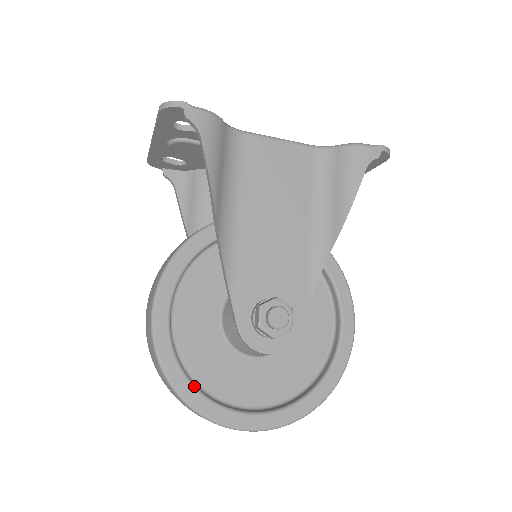
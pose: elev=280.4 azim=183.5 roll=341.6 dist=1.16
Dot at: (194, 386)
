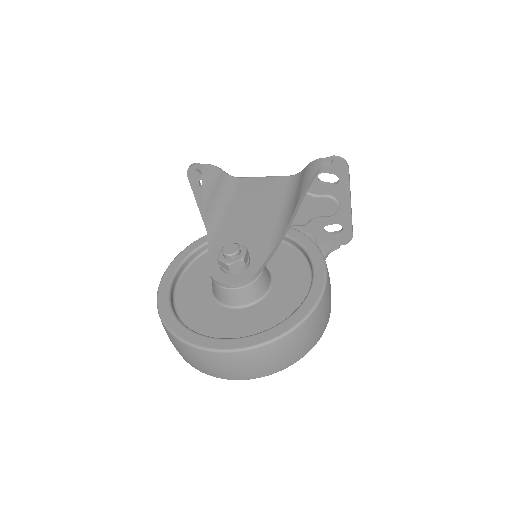
Dot at: (177, 318)
